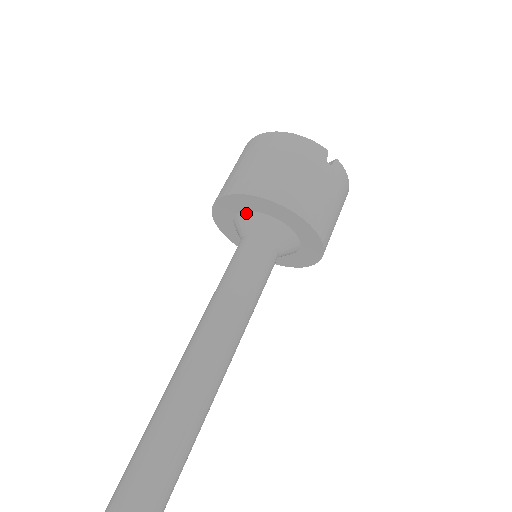
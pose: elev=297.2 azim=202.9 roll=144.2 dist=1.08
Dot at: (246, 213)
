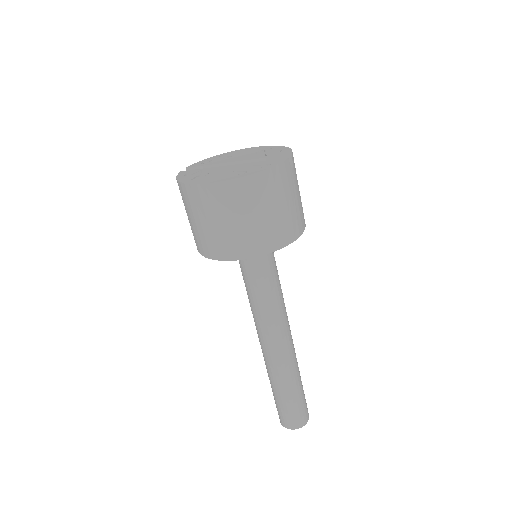
Dot at: occluded
